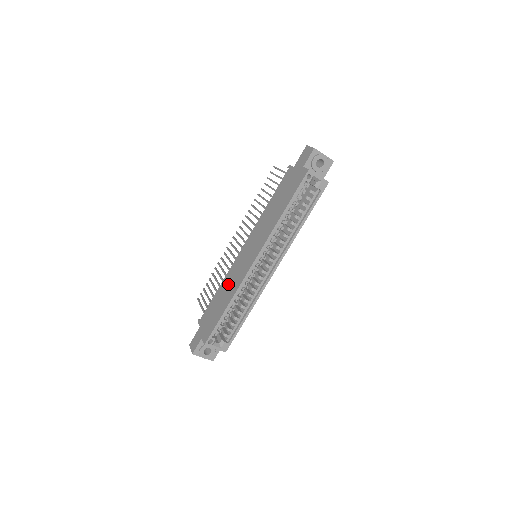
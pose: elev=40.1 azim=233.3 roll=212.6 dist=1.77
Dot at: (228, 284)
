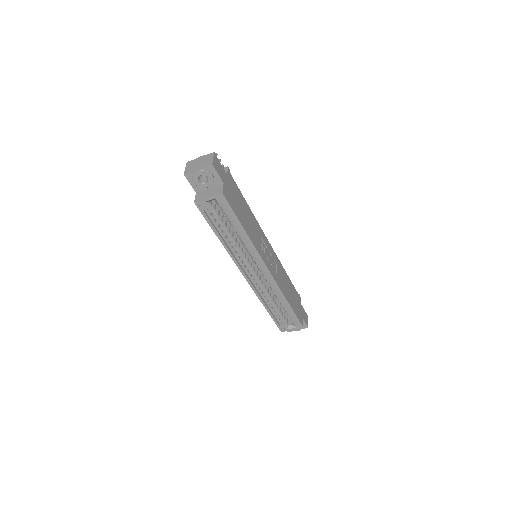
Dot at: occluded
